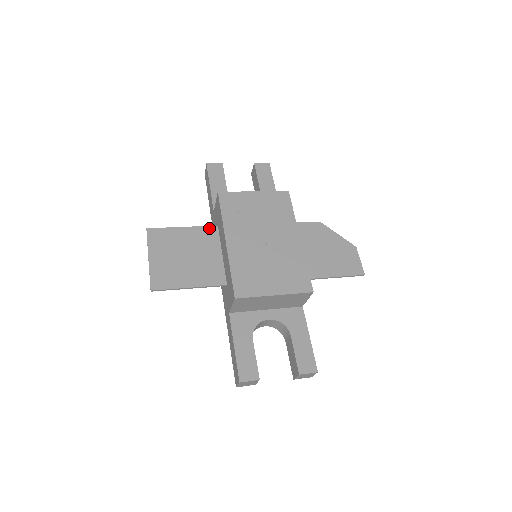
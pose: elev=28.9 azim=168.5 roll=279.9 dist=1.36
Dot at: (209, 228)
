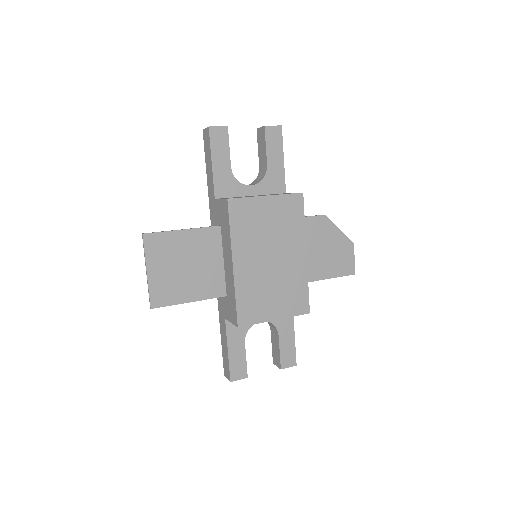
Dot at: (211, 229)
